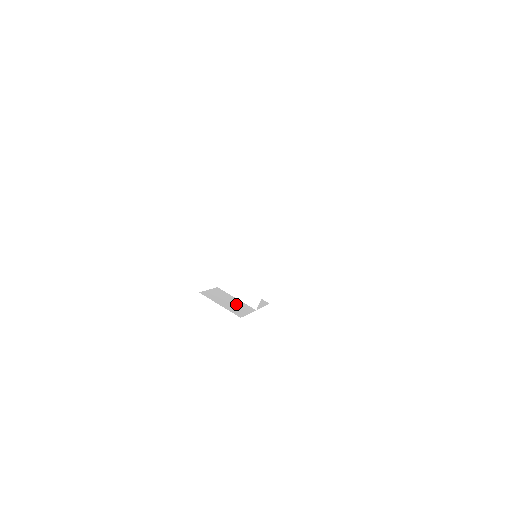
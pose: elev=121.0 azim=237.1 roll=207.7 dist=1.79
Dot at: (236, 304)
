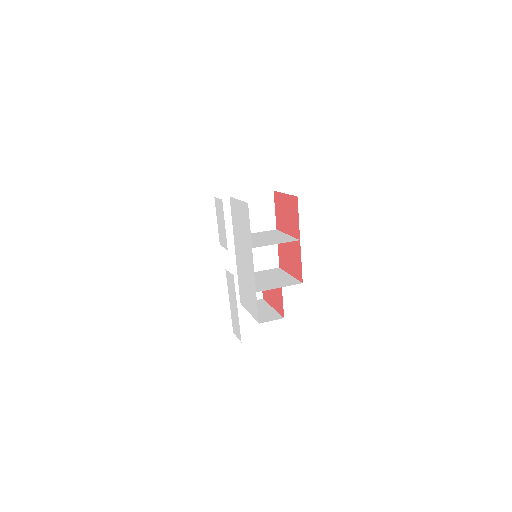
Dot at: occluded
